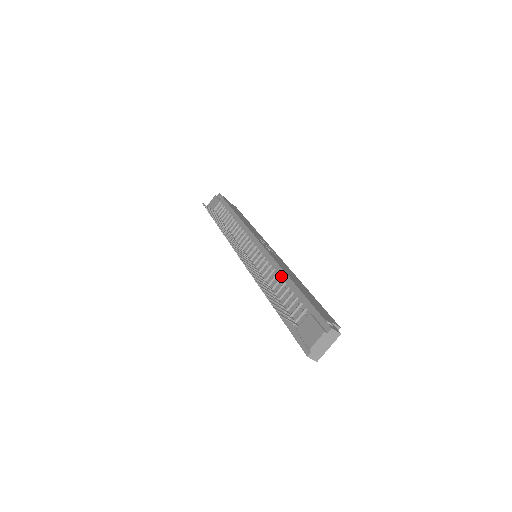
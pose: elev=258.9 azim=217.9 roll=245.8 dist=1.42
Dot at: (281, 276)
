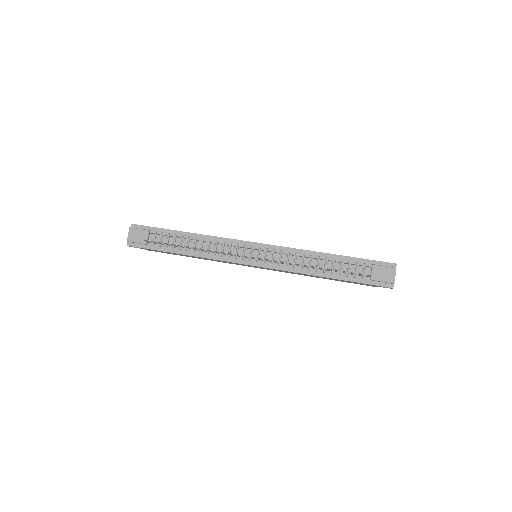
Dot at: (317, 256)
